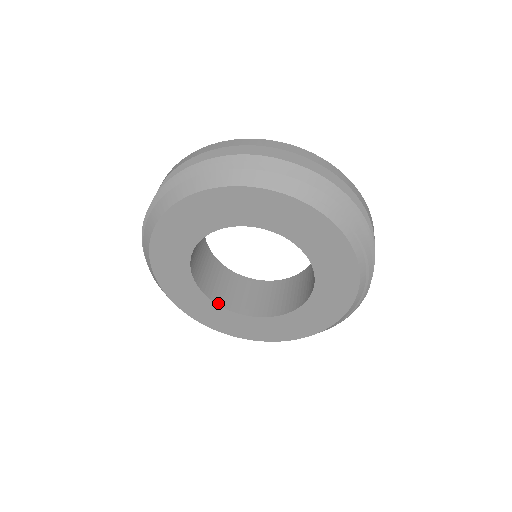
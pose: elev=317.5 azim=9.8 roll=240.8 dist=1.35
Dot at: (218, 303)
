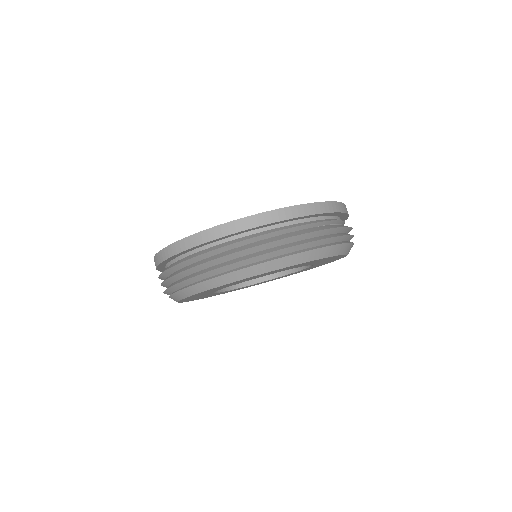
Dot at: occluded
